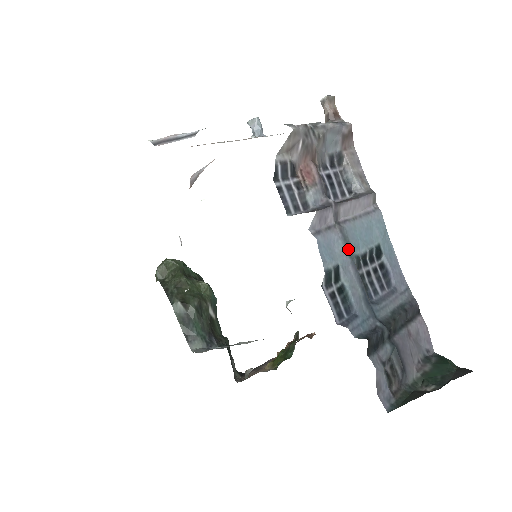
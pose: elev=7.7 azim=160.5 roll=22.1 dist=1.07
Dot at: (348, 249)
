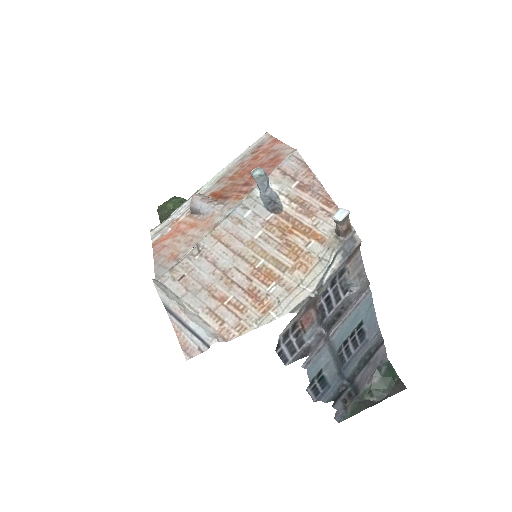
Dot at: (332, 352)
